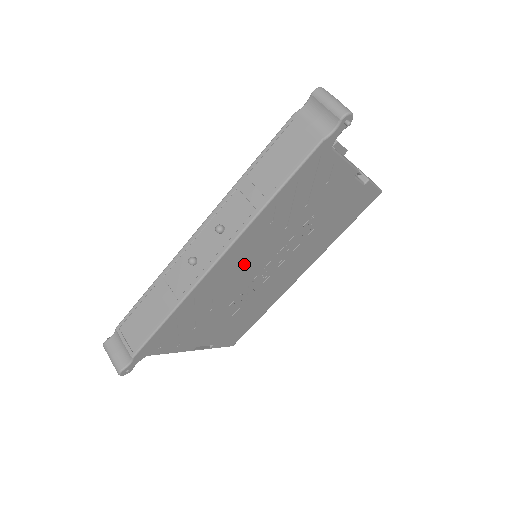
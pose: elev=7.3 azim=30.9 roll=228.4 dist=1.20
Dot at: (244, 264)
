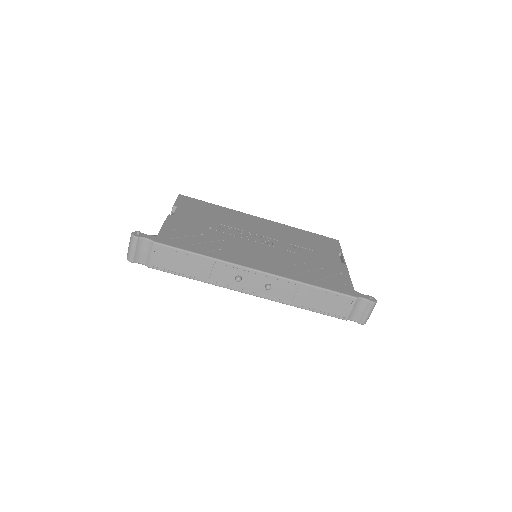
Dot at: occluded
